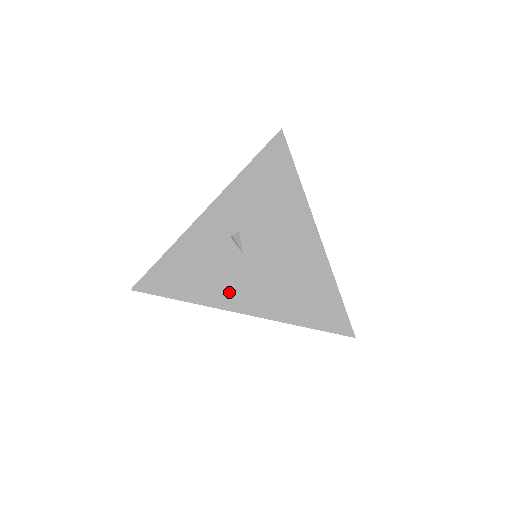
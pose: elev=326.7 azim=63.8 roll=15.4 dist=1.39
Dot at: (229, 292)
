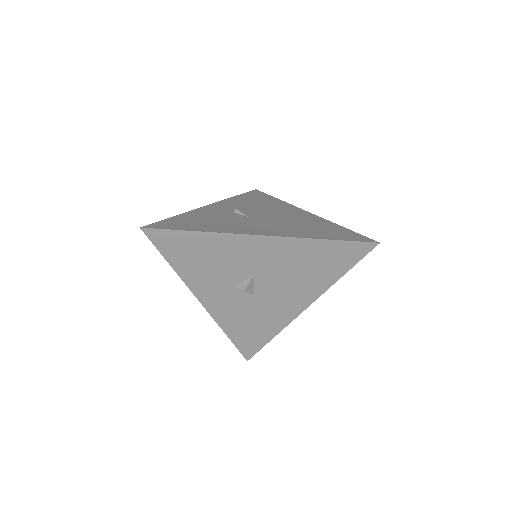
Dot at: (243, 228)
